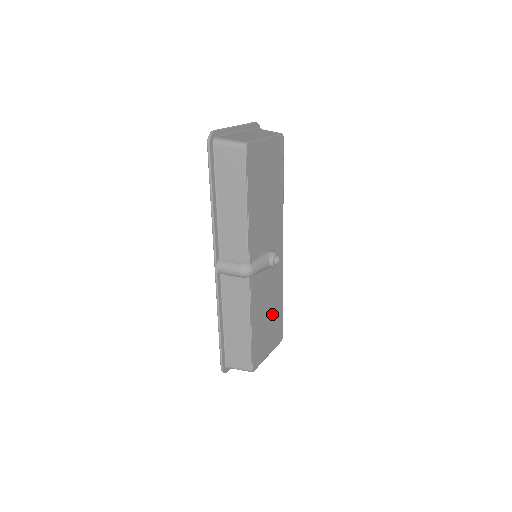
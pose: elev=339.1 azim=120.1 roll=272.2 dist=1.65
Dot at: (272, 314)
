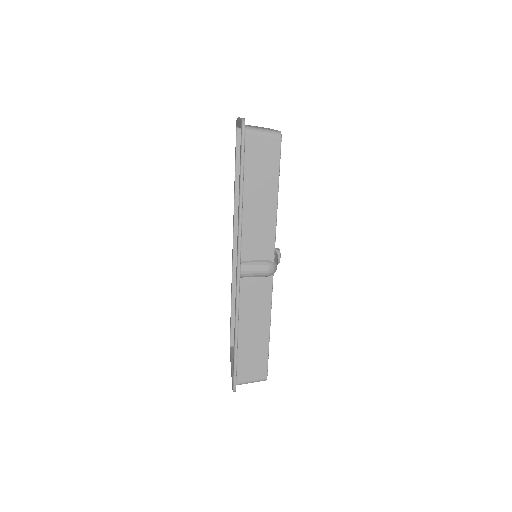
Dot at: occluded
